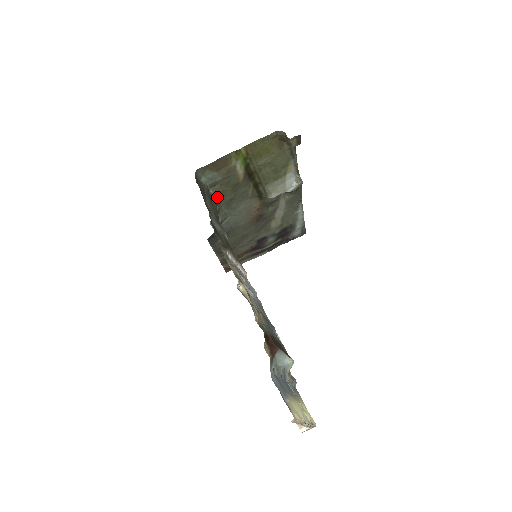
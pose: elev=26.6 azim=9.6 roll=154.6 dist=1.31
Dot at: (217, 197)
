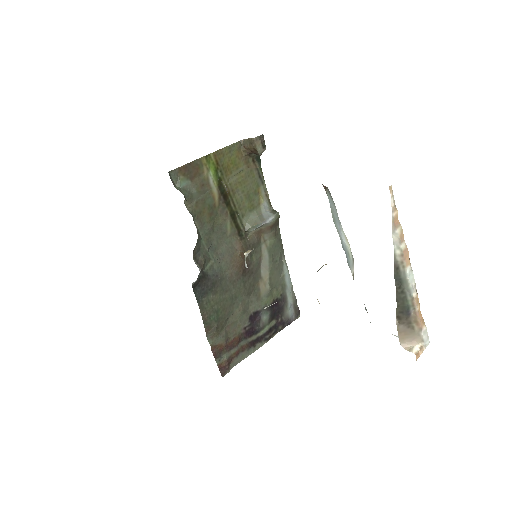
Dot at: (195, 221)
